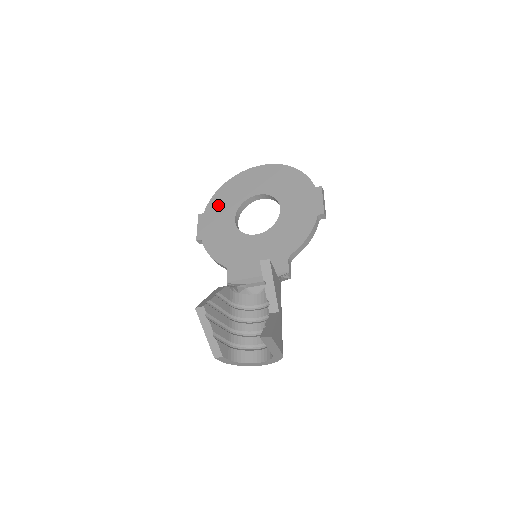
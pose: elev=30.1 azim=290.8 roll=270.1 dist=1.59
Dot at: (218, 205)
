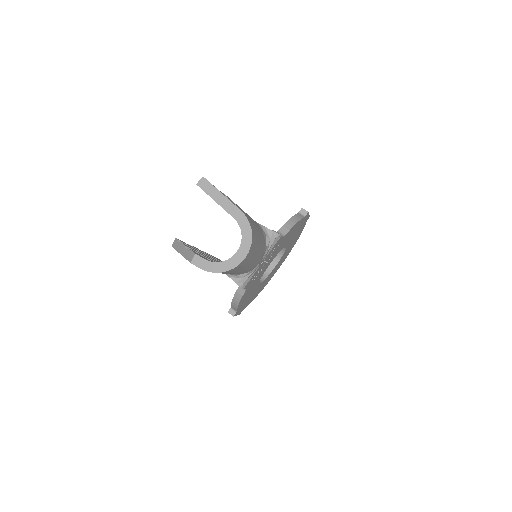
Dot at: occluded
